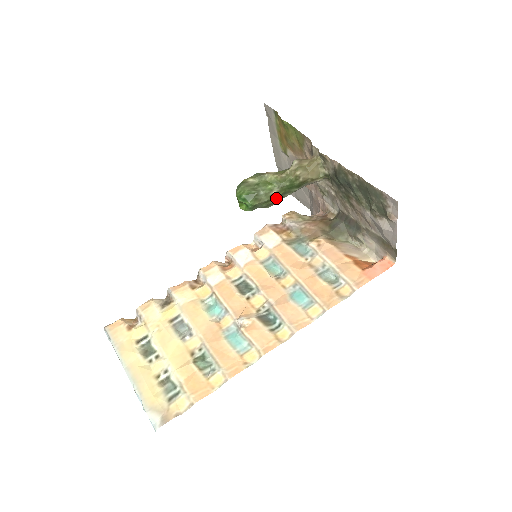
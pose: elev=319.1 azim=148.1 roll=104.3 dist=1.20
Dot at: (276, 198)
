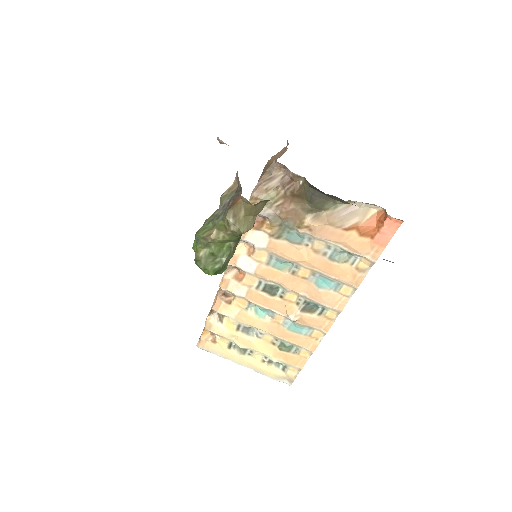
Dot at: (238, 242)
